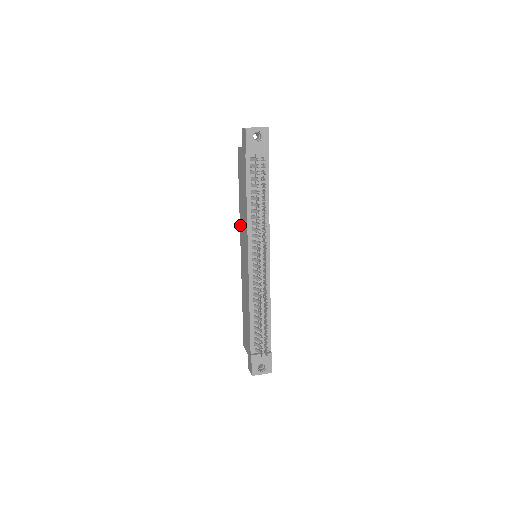
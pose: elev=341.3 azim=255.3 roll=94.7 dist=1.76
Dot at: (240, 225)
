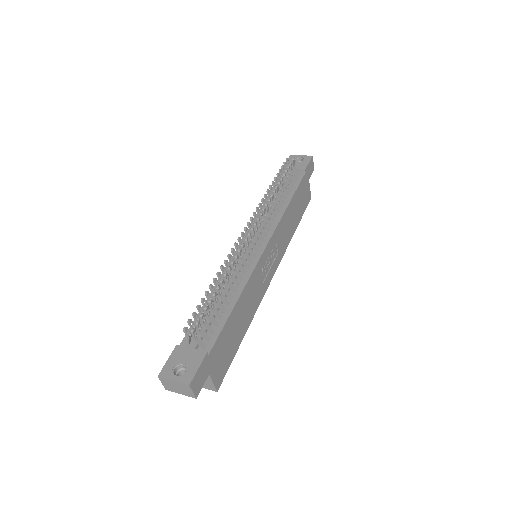
Dot at: occluded
